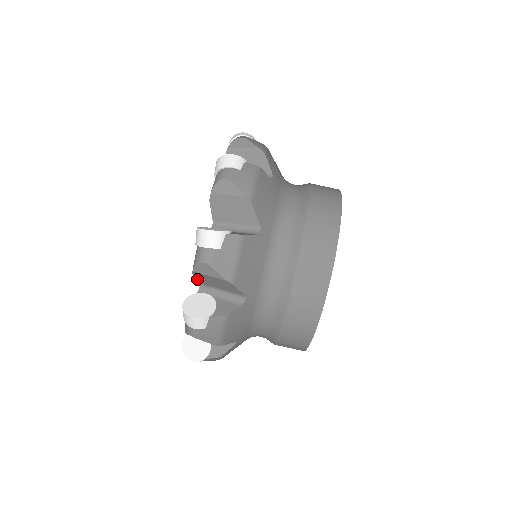
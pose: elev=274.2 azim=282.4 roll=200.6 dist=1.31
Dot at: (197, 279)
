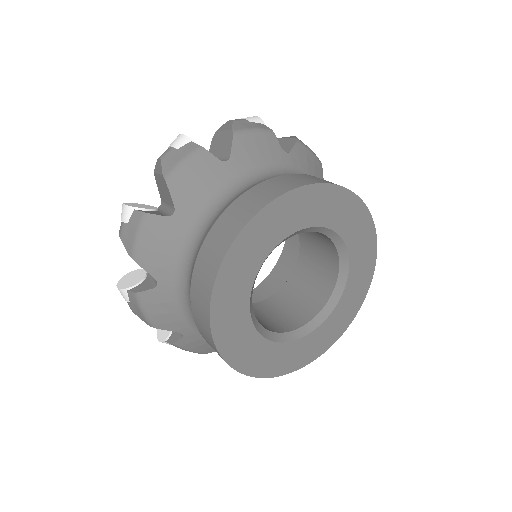
Dot at: (159, 191)
